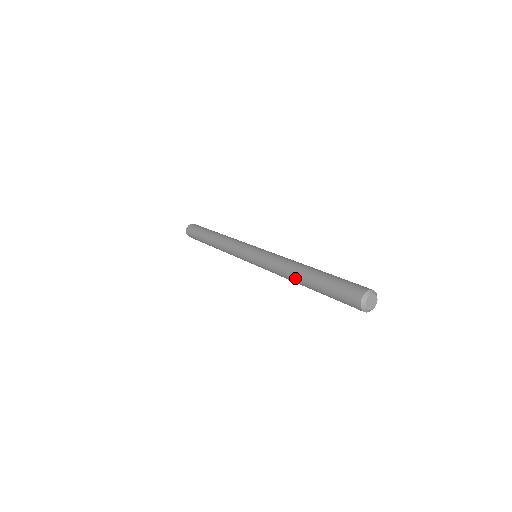
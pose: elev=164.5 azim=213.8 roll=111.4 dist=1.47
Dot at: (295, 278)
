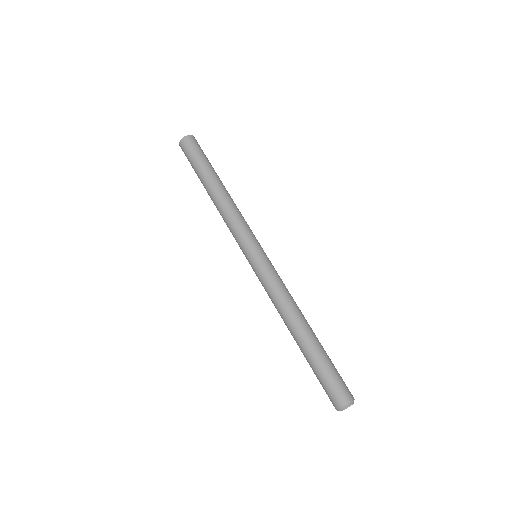
Dot at: (289, 330)
